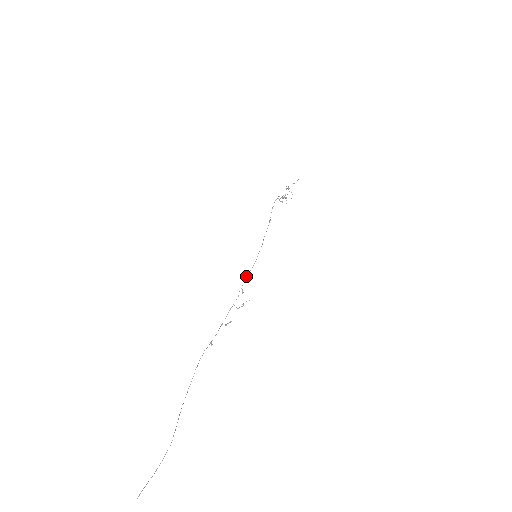
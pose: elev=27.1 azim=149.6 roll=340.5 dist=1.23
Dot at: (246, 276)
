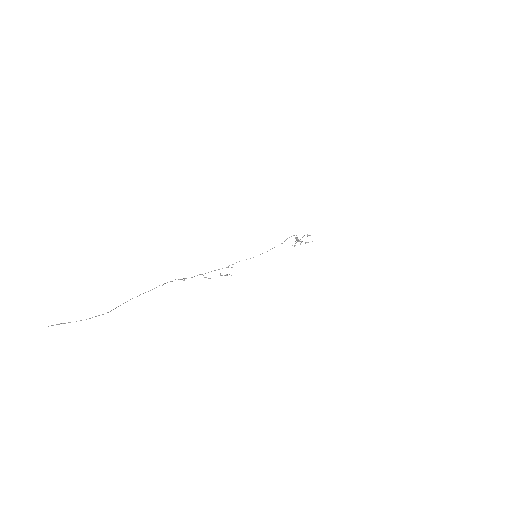
Dot at: occluded
